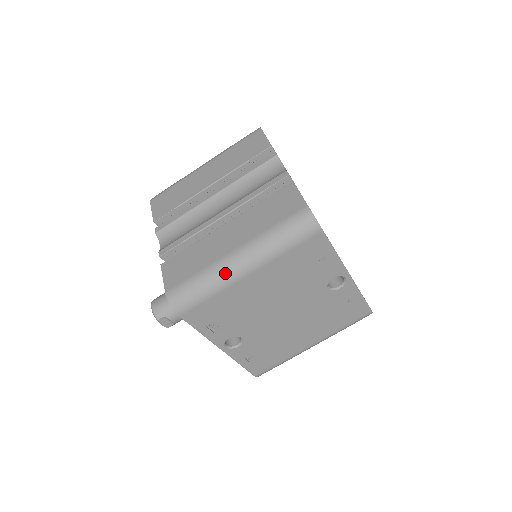
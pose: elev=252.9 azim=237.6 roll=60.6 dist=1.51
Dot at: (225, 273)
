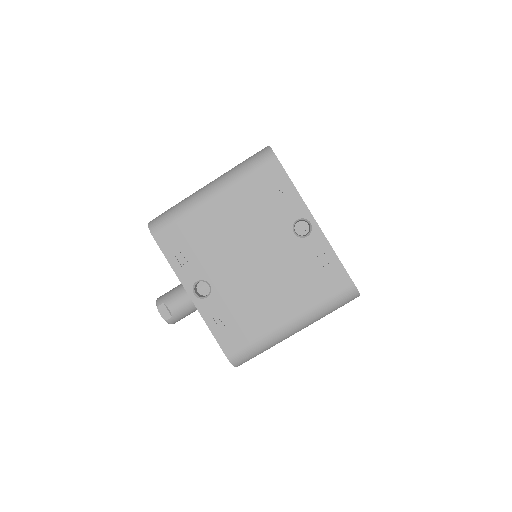
Dot at: (195, 197)
